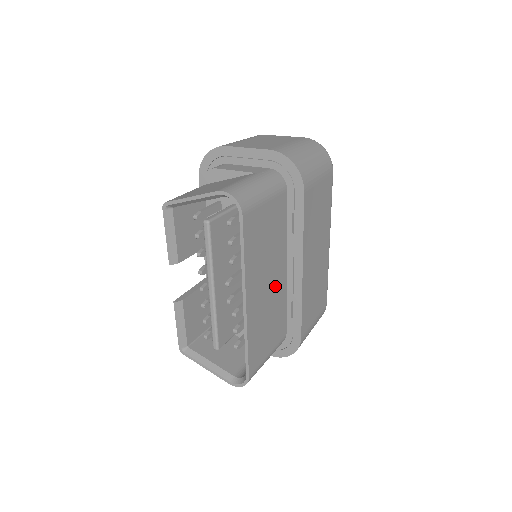
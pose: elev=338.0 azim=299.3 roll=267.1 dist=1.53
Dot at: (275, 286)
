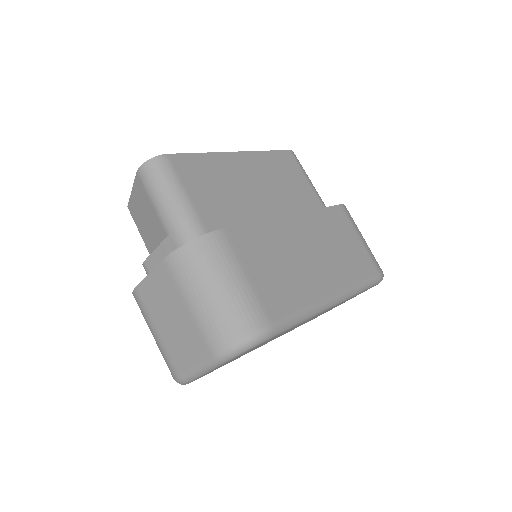
Dot at: (258, 203)
